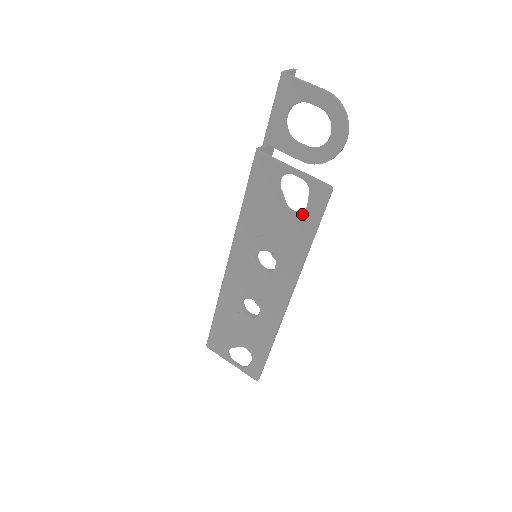
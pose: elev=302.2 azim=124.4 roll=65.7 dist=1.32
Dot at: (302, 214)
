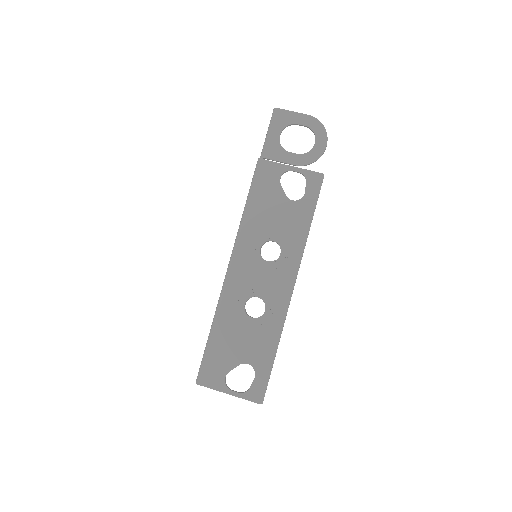
Dot at: (301, 200)
